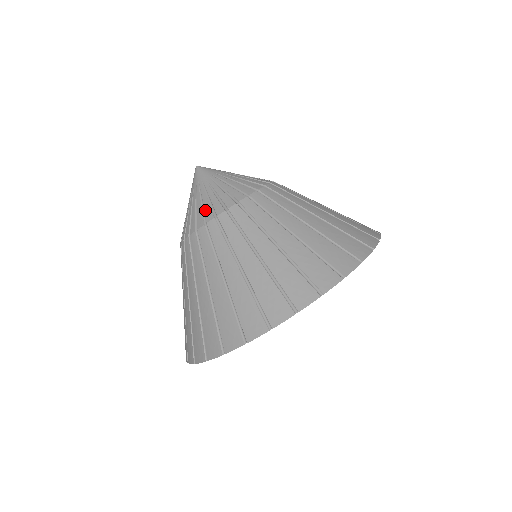
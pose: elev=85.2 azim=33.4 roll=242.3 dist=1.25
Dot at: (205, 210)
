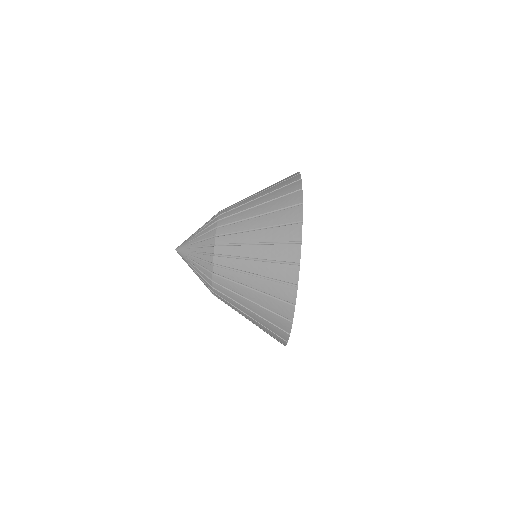
Dot at: (205, 259)
